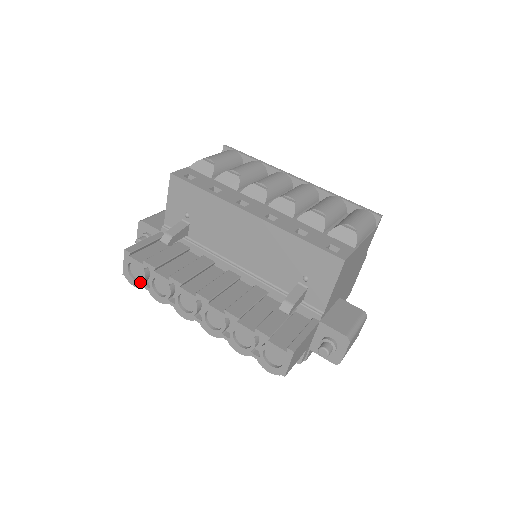
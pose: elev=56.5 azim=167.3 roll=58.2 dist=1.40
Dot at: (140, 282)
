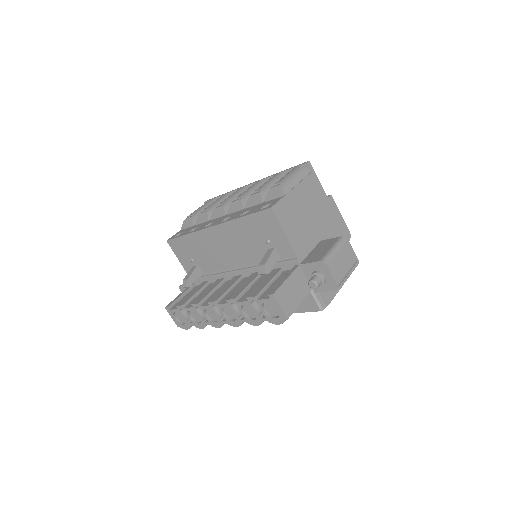
Dot at: (186, 323)
